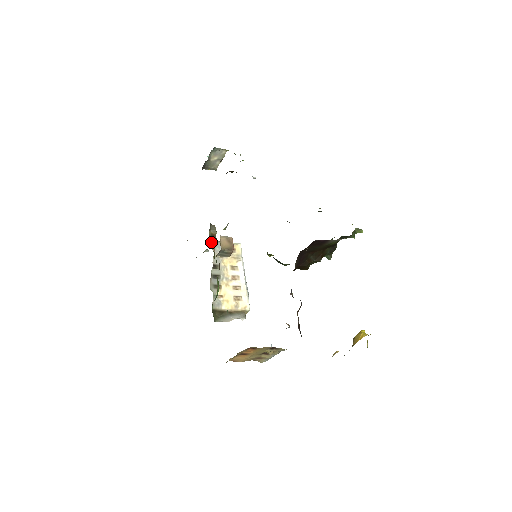
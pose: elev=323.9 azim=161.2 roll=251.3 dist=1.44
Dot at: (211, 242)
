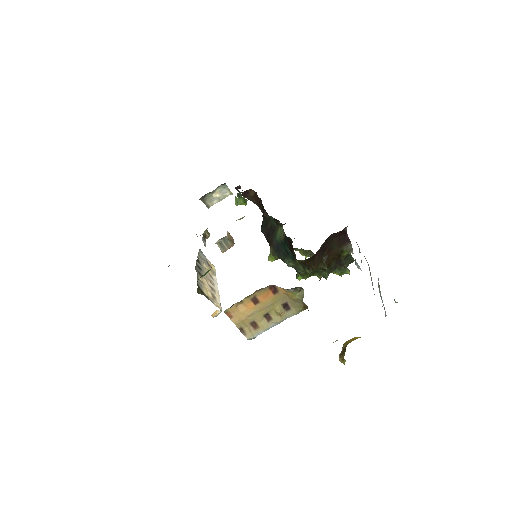
Dot at: (203, 240)
